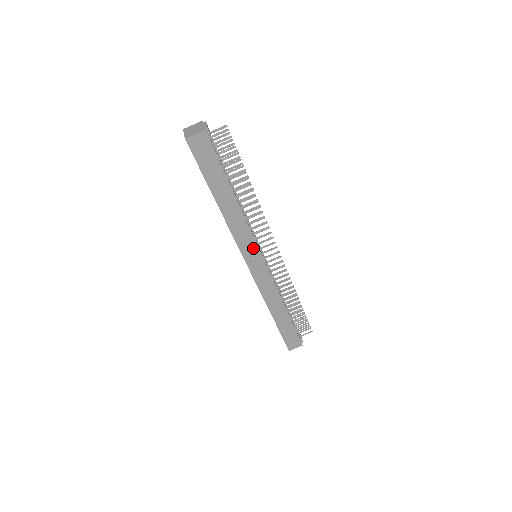
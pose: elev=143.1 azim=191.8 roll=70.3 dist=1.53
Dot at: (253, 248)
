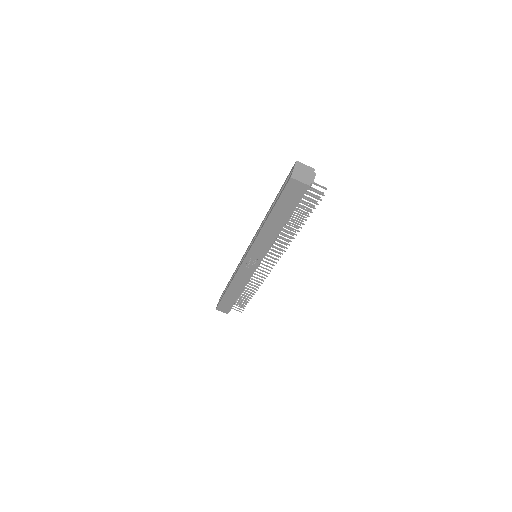
Dot at: (259, 256)
